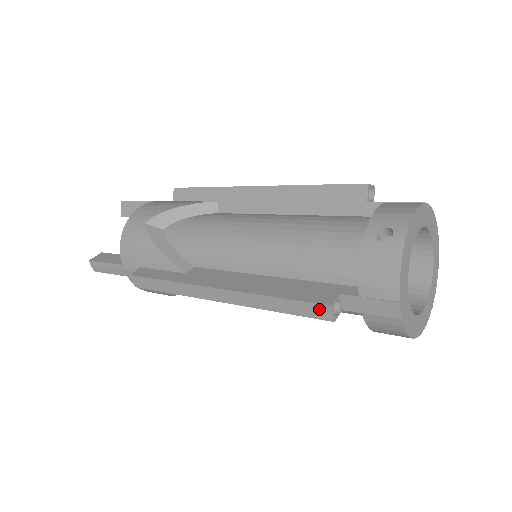
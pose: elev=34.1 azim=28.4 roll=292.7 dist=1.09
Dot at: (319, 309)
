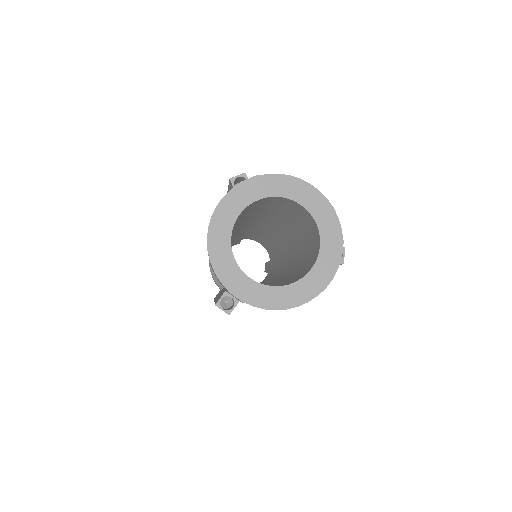
Dot at: occluded
